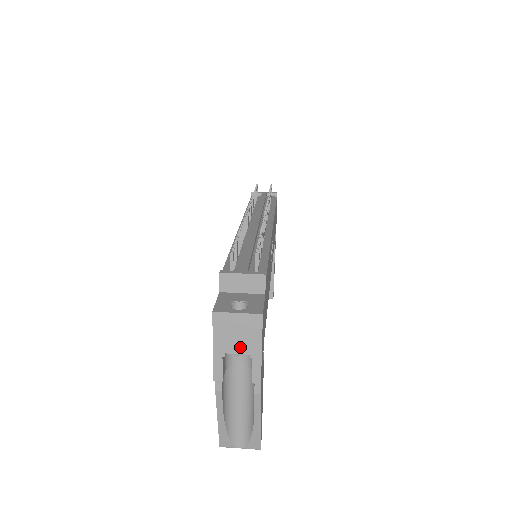
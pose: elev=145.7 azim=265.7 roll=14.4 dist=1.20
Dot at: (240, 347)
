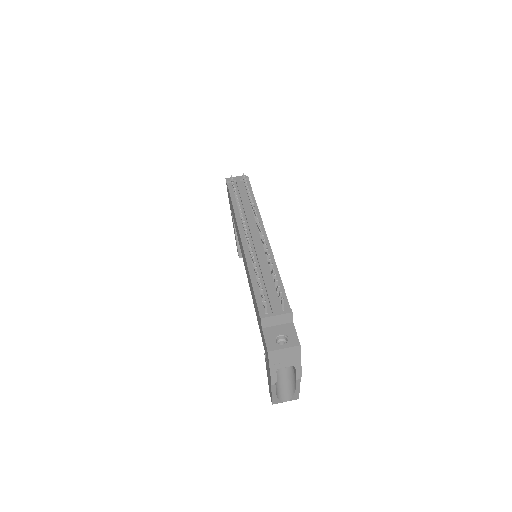
Dot at: (287, 364)
